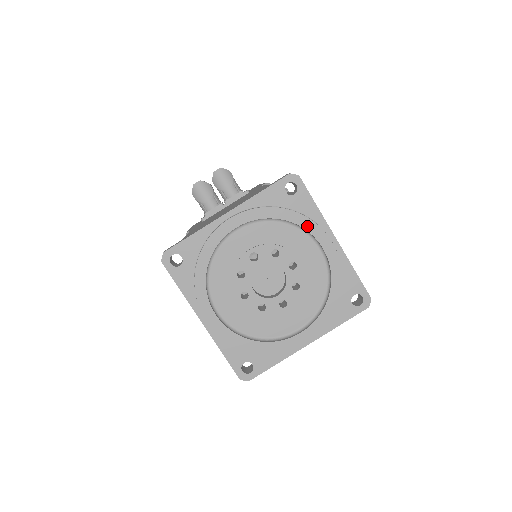
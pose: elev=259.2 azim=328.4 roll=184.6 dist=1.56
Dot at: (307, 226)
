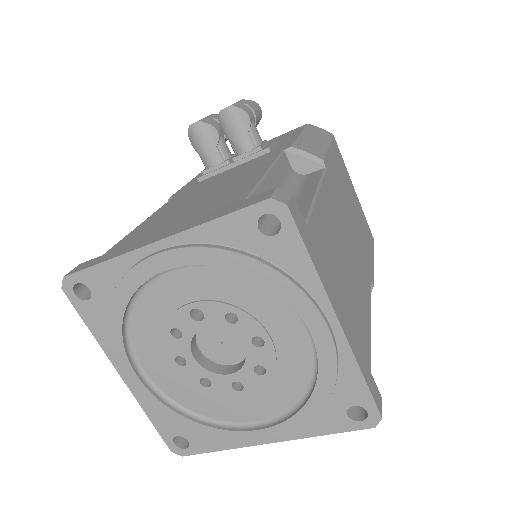
Dot at: (288, 294)
